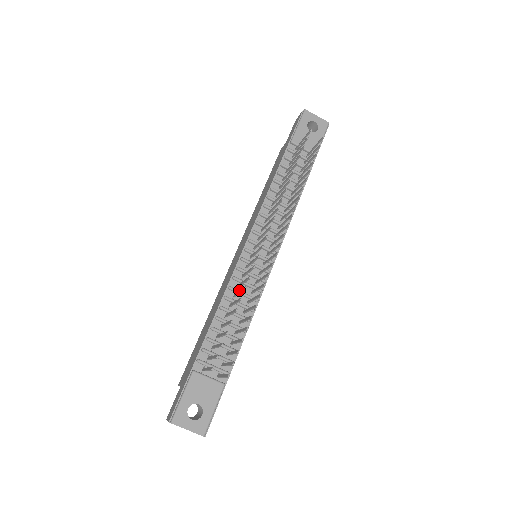
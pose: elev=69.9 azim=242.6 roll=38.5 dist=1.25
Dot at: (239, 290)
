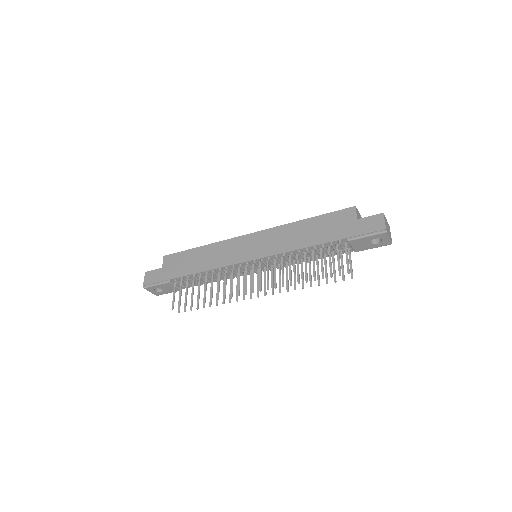
Dot at: (224, 273)
